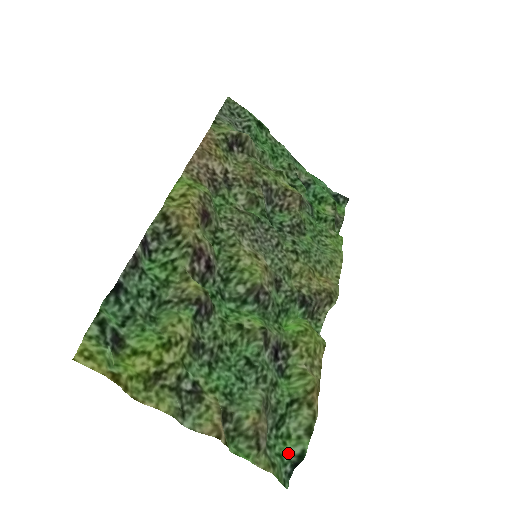
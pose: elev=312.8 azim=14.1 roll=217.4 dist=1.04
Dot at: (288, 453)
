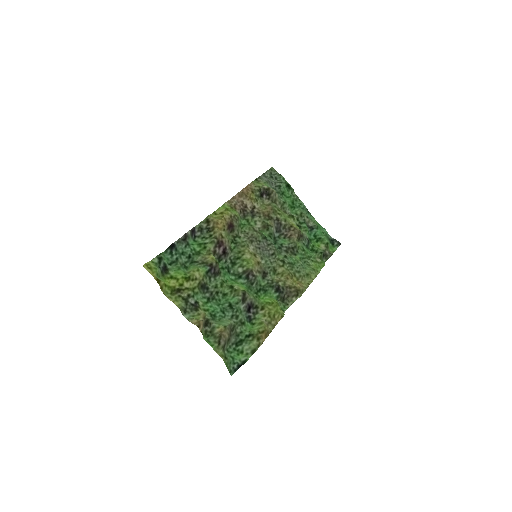
Dot at: (238, 359)
